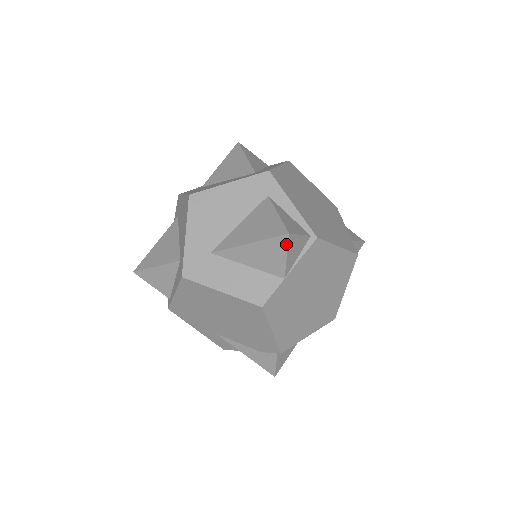
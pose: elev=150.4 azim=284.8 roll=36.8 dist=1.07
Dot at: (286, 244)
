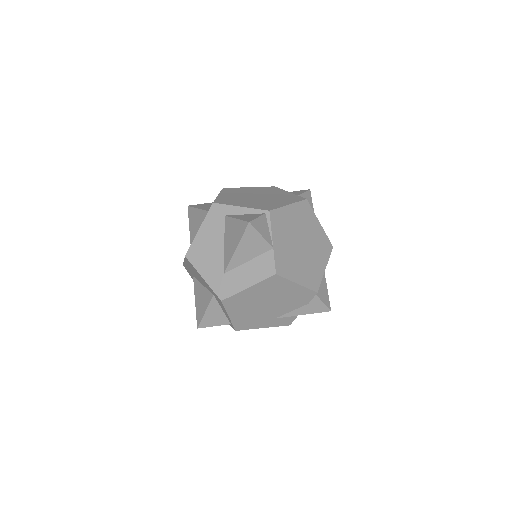
Dot at: (254, 229)
